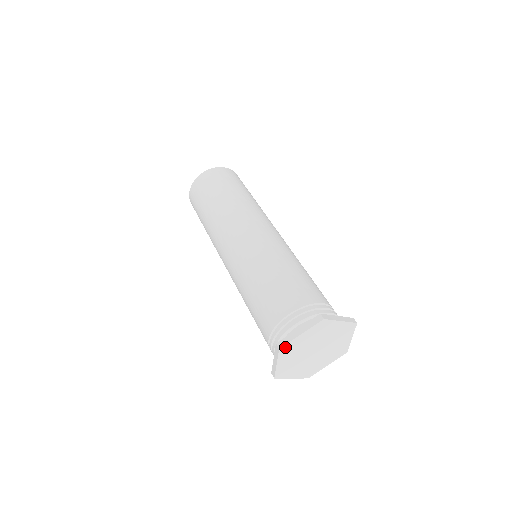
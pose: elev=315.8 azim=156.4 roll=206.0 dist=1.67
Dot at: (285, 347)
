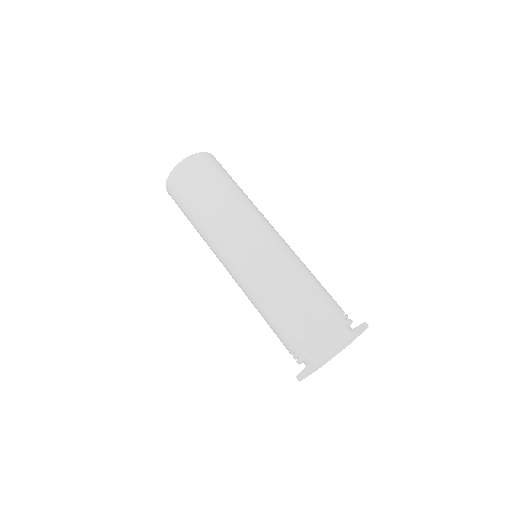
Dot at: occluded
